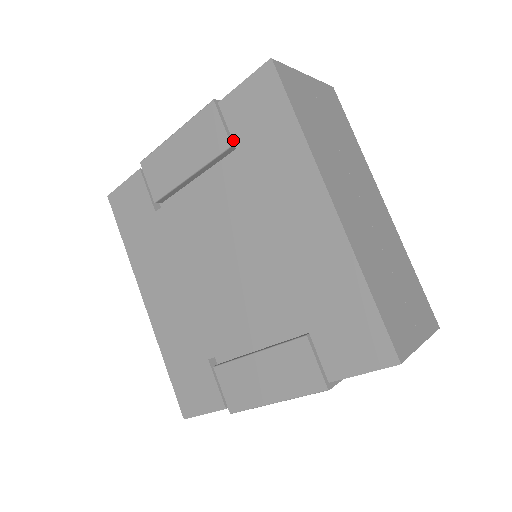
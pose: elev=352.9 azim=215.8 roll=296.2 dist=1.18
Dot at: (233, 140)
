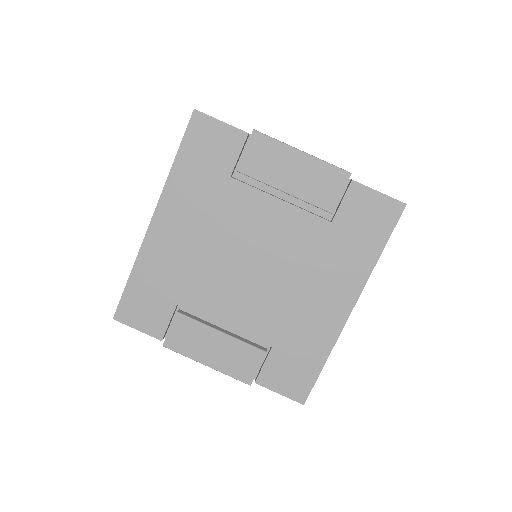
Dot at: (337, 212)
